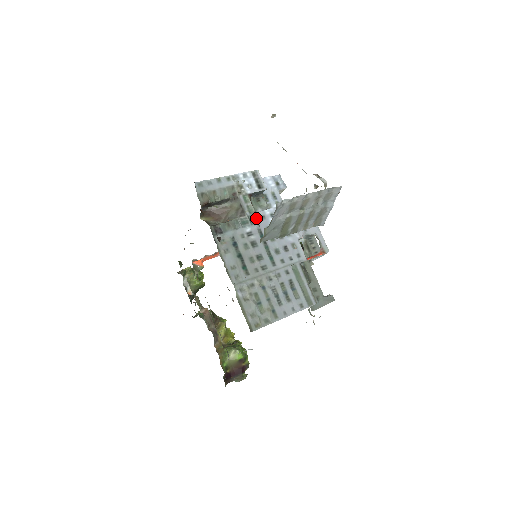
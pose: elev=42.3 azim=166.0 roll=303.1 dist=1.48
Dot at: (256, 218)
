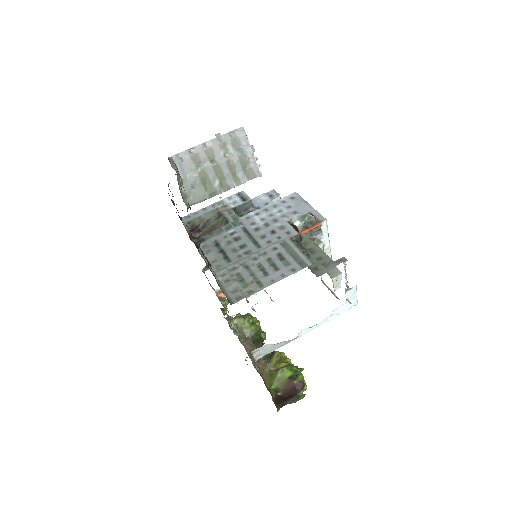
Dot at: (240, 221)
